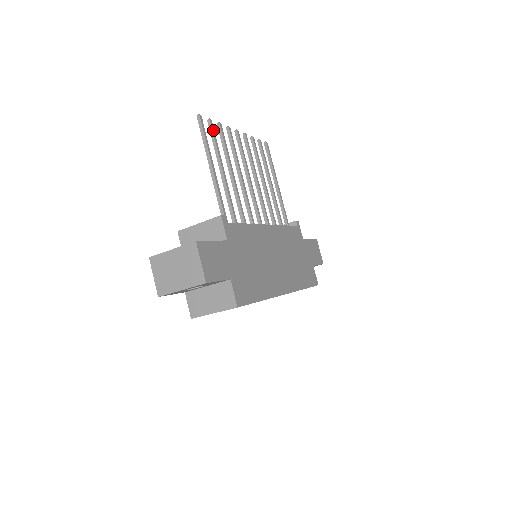
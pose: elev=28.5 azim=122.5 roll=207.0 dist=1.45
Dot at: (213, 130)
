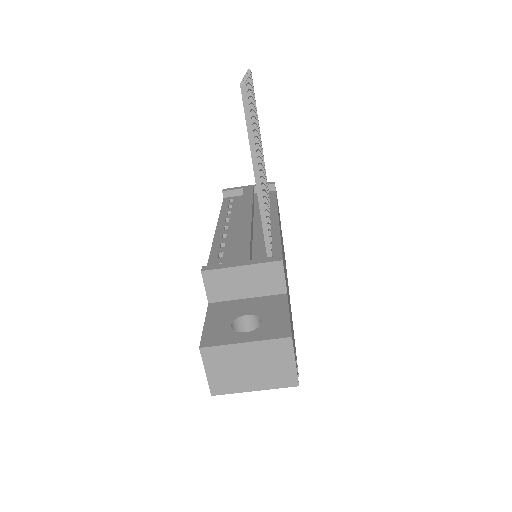
Dot at: occluded
